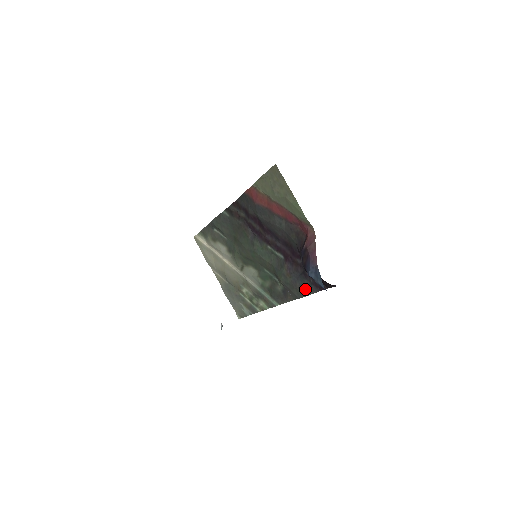
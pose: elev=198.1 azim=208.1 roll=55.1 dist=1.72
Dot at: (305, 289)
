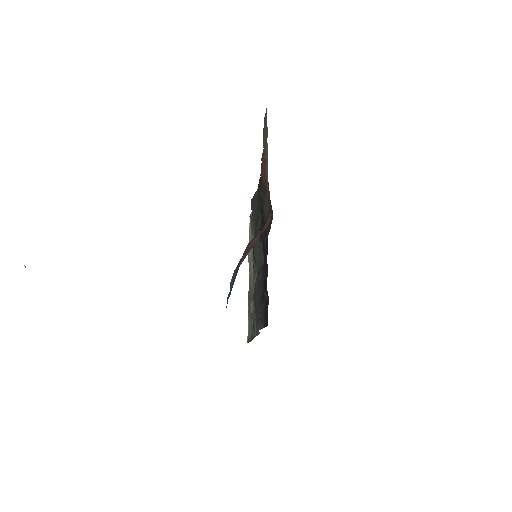
Dot at: (260, 318)
